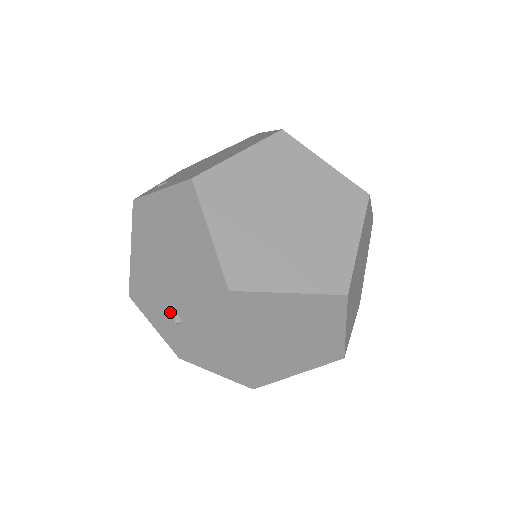
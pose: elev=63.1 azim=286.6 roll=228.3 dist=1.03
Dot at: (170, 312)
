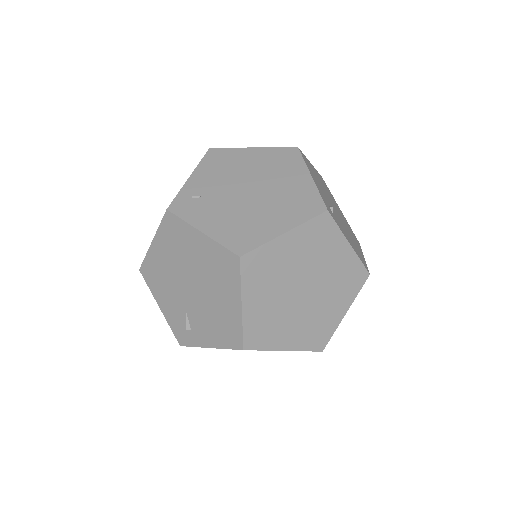
Dot at: (182, 316)
